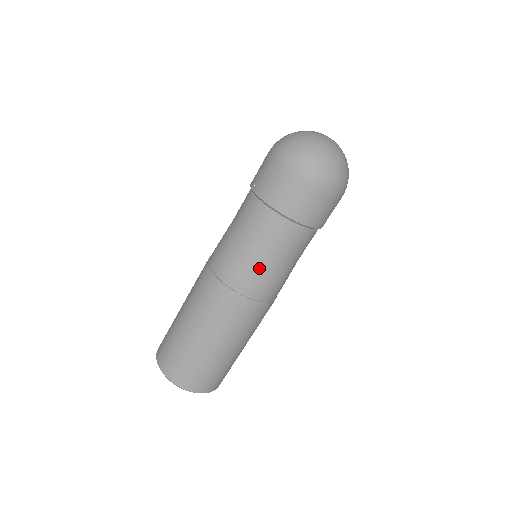
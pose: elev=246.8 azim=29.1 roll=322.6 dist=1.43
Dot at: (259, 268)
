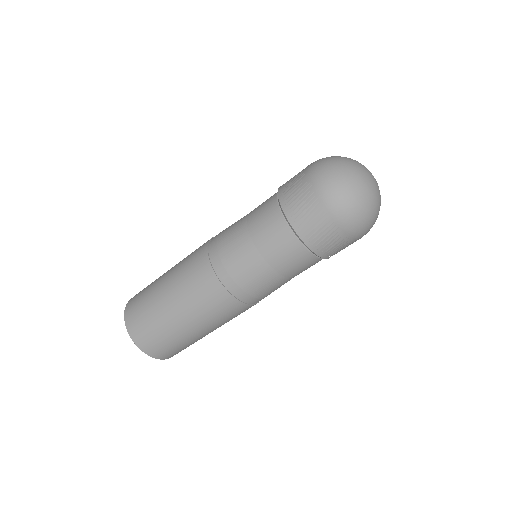
Dot at: (276, 287)
